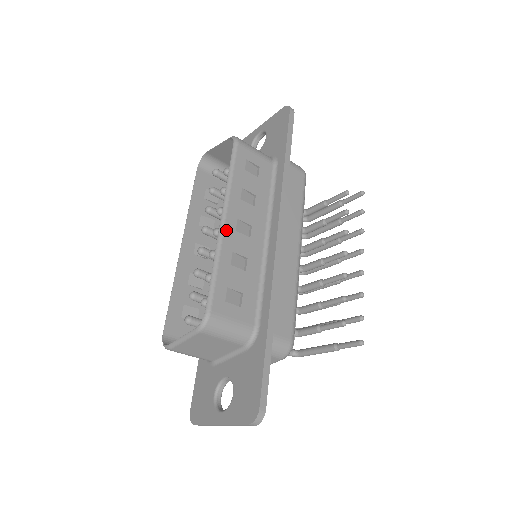
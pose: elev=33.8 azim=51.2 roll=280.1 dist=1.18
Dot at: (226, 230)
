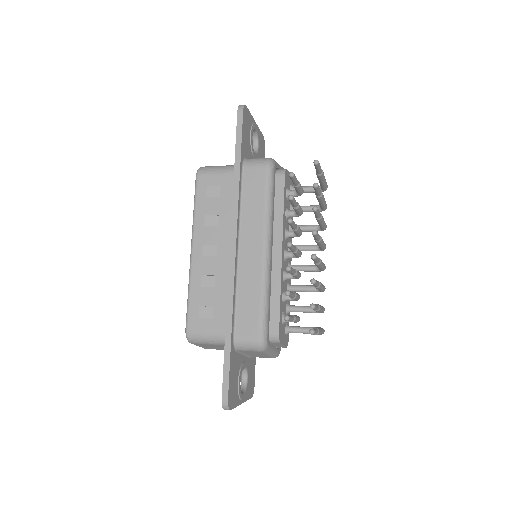
Dot at: (194, 259)
